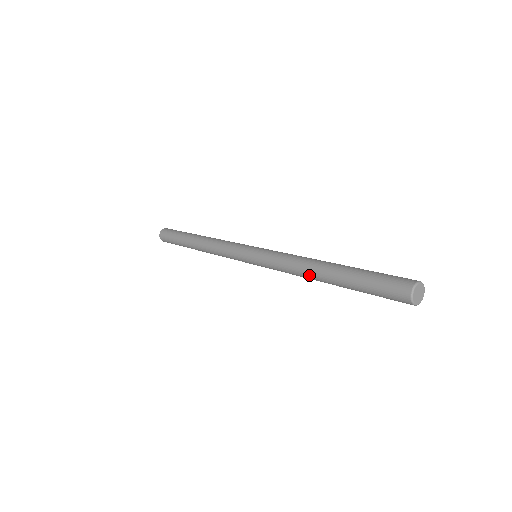
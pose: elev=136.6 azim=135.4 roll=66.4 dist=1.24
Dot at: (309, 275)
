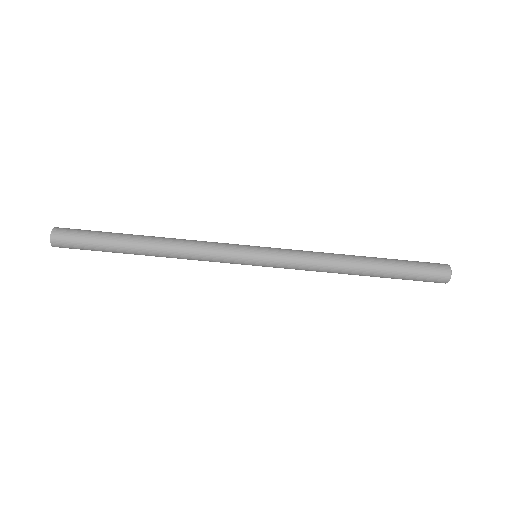
Dot at: occluded
